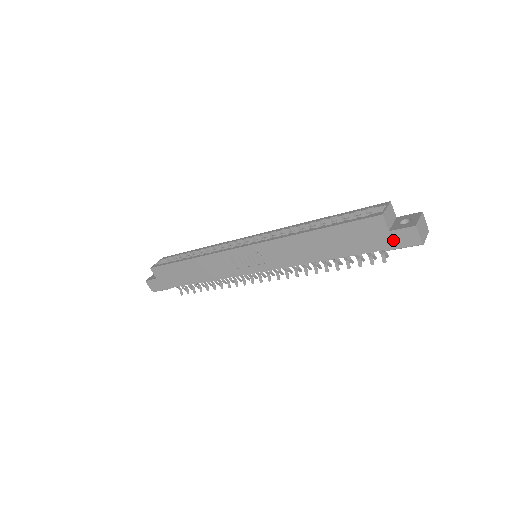
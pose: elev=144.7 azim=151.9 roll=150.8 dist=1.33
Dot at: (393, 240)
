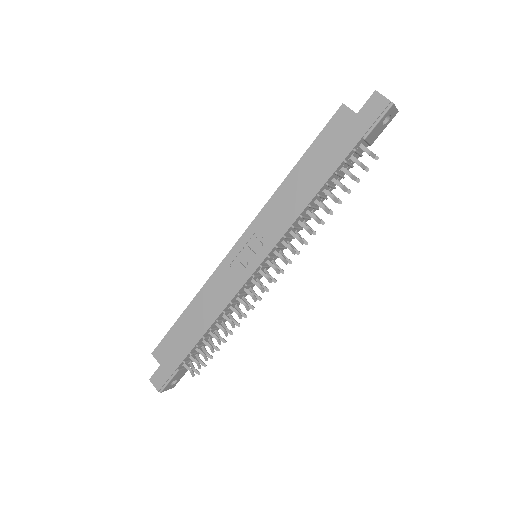
Dot at: (365, 119)
